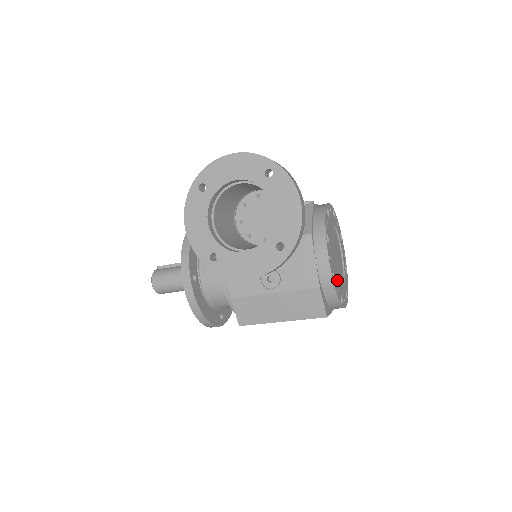
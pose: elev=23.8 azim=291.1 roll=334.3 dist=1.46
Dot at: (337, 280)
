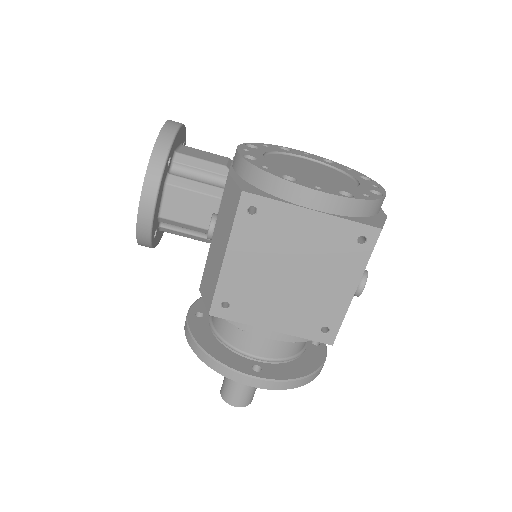
Dot at: occluded
